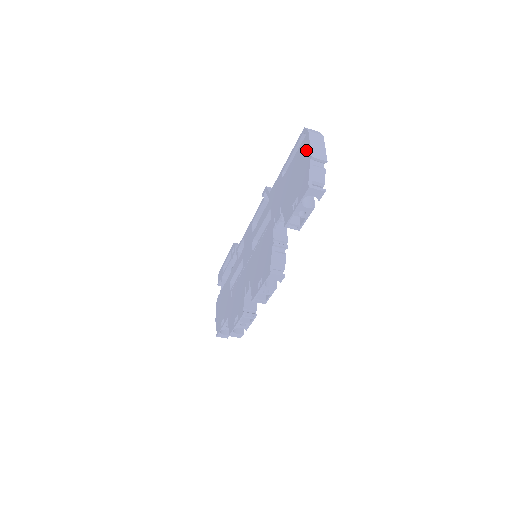
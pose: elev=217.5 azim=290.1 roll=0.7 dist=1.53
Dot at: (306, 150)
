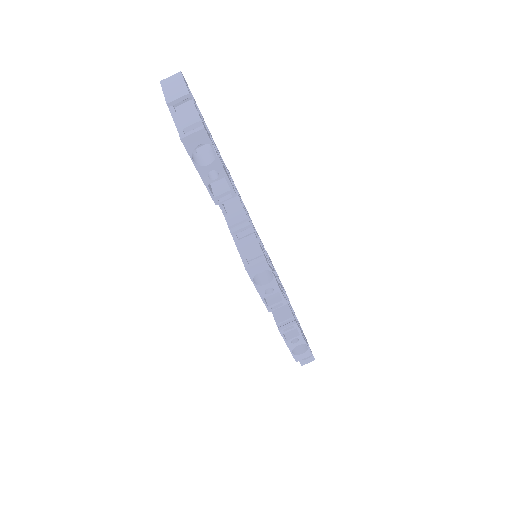
Dot at: occluded
